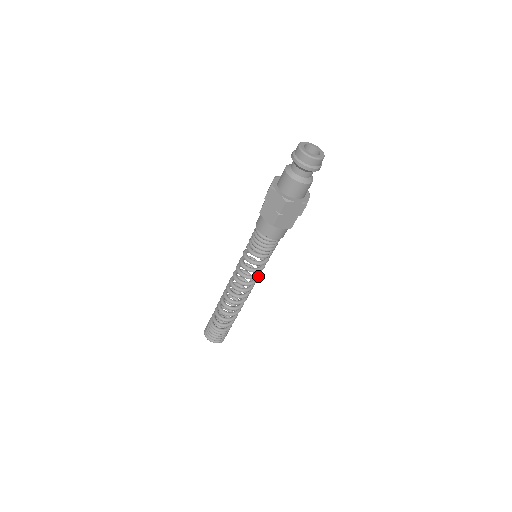
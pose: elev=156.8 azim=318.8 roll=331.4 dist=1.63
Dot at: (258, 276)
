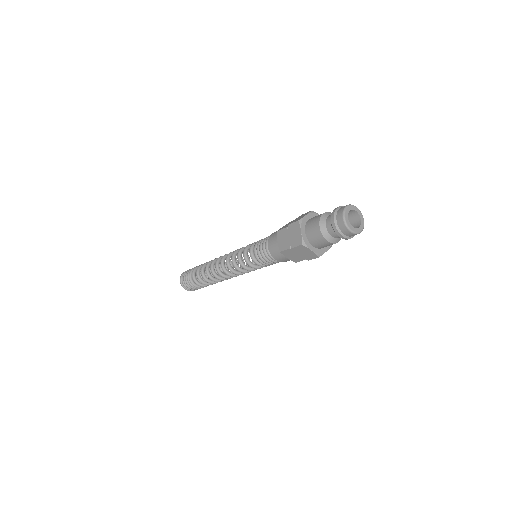
Dot at: occluded
